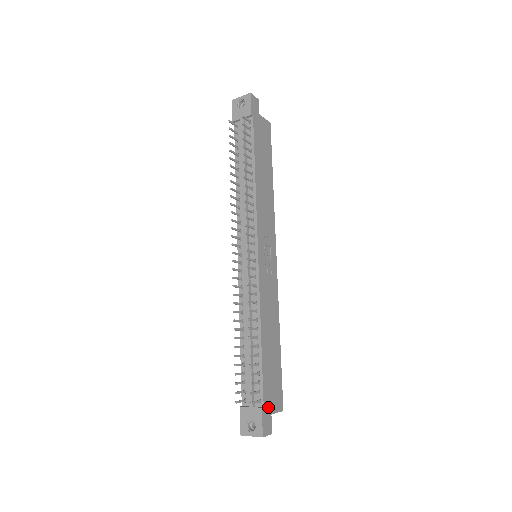
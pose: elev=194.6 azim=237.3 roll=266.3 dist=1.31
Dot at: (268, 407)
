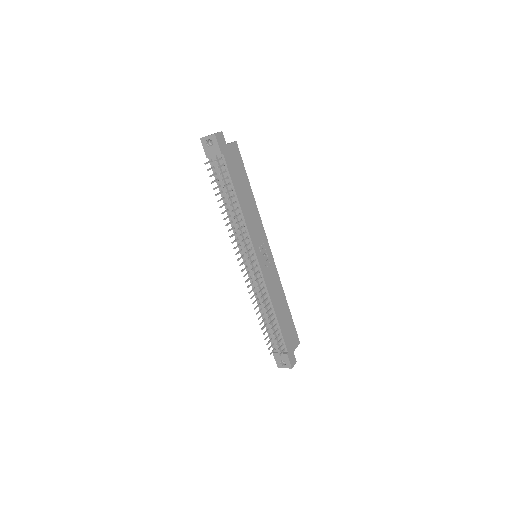
Dot at: (290, 350)
